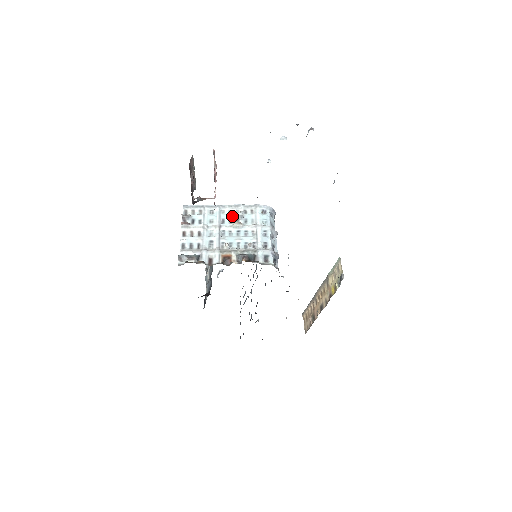
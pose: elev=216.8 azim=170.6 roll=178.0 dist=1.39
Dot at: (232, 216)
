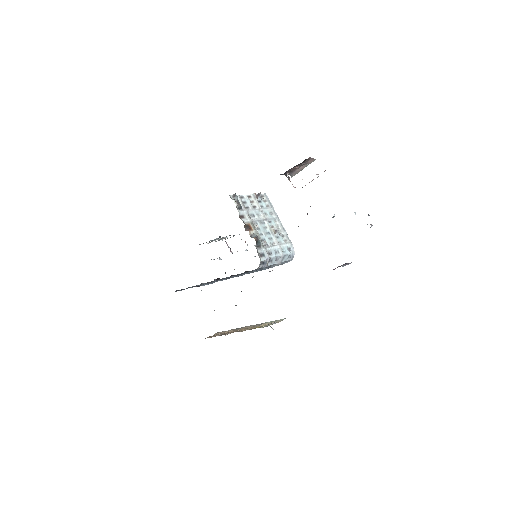
Dot at: (276, 227)
